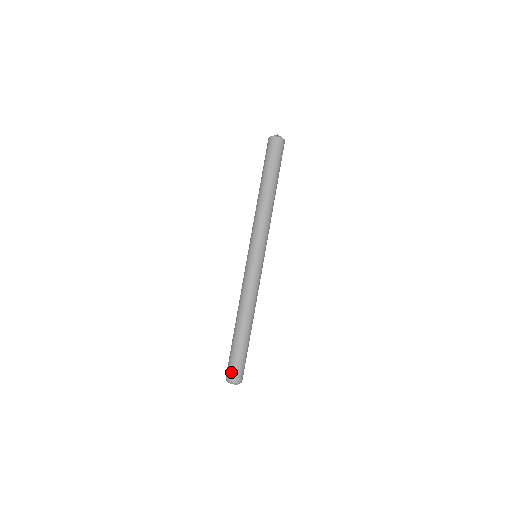
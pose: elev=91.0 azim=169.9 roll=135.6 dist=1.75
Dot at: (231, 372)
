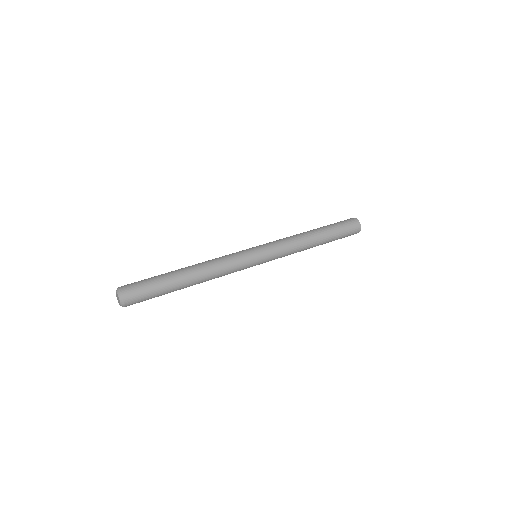
Dot at: (131, 285)
